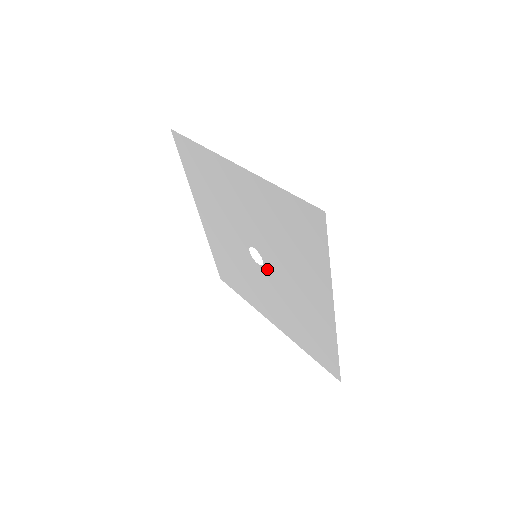
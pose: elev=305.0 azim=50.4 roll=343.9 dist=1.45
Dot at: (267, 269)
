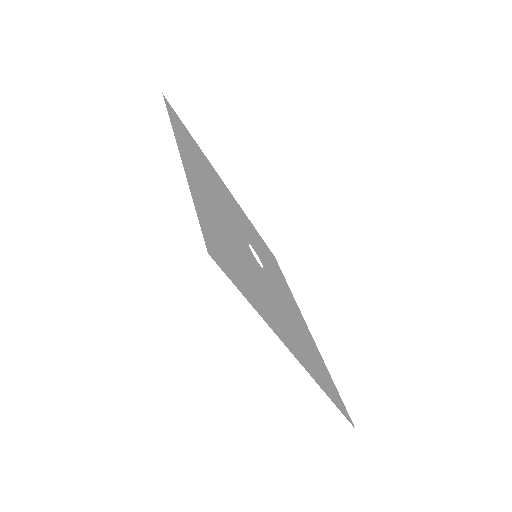
Dot at: (266, 275)
